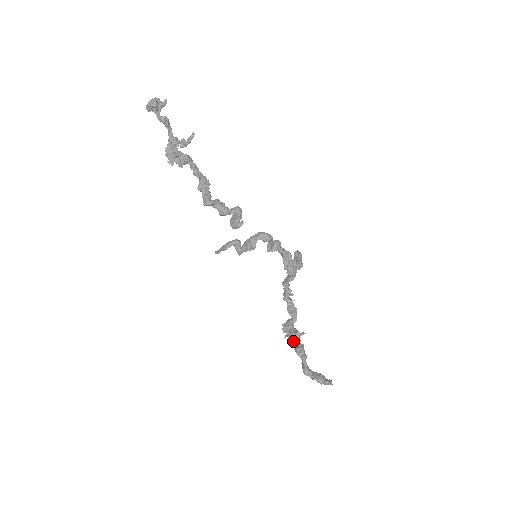
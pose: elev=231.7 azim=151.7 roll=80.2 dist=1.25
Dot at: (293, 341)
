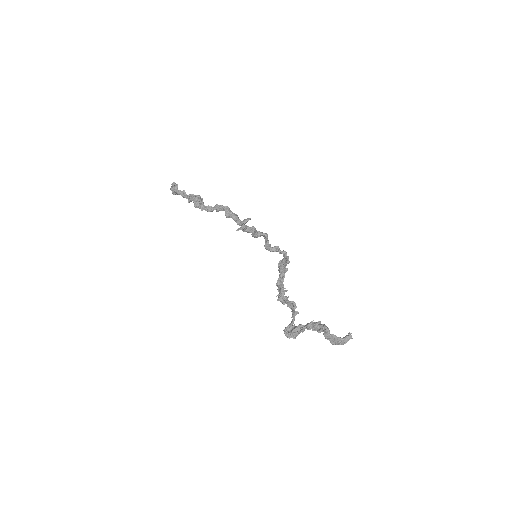
Dot at: (300, 330)
